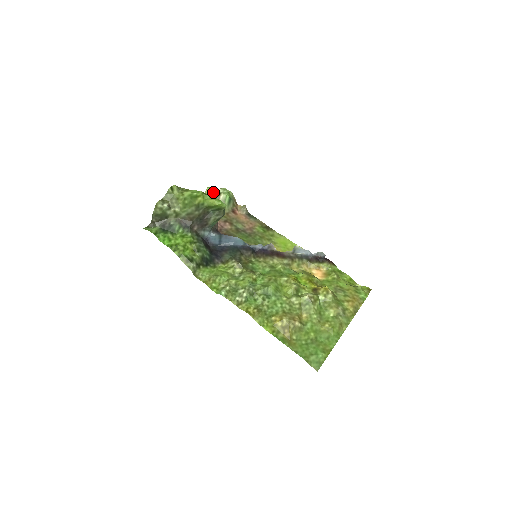
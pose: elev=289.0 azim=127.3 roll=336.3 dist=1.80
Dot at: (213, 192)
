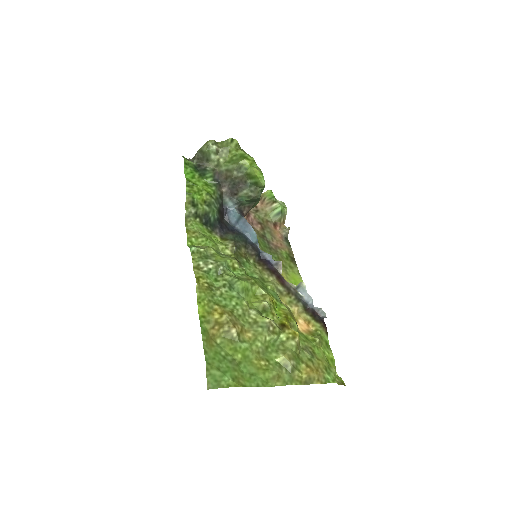
Dot at: (271, 196)
